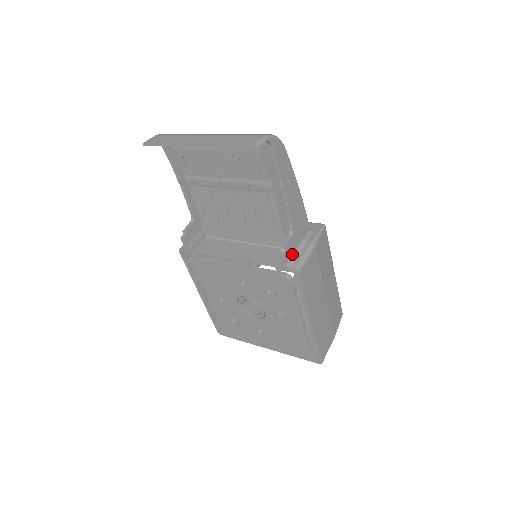
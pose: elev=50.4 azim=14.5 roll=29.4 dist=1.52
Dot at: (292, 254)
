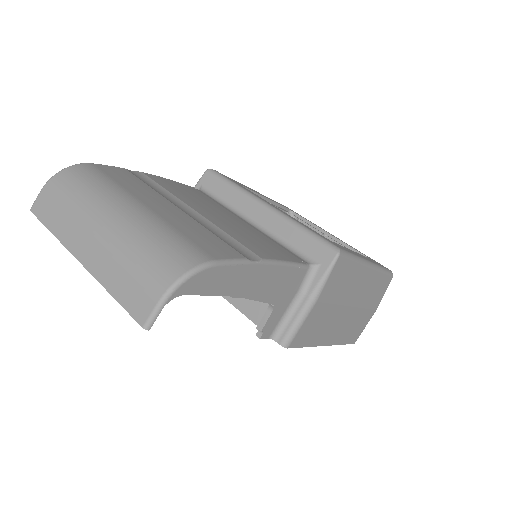
Dot at: (279, 321)
